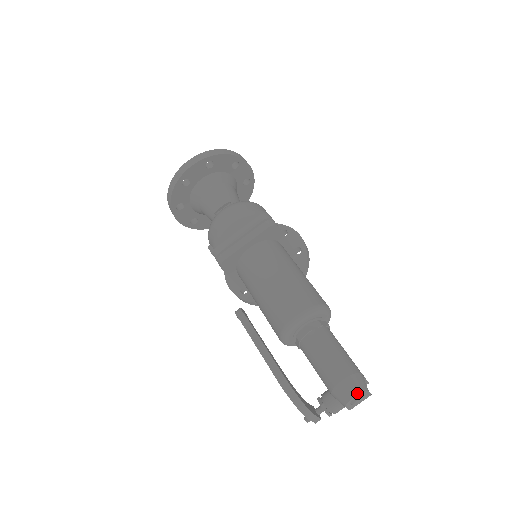
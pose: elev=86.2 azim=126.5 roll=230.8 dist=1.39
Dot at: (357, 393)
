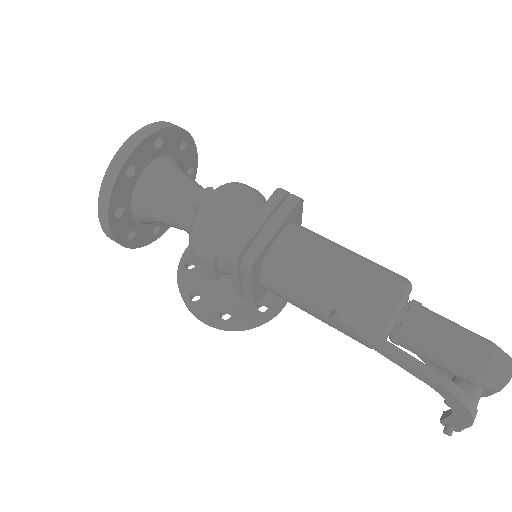
Dot at: out of frame
